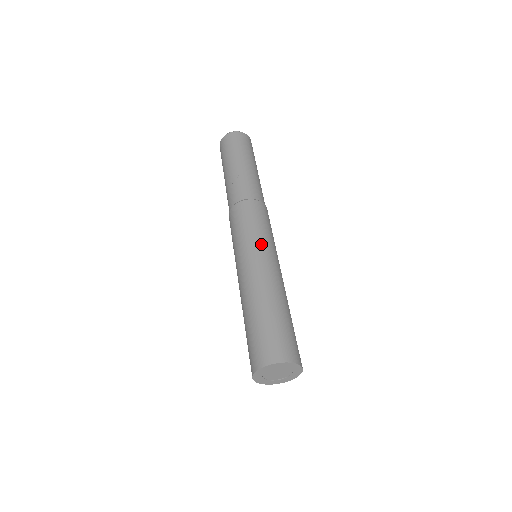
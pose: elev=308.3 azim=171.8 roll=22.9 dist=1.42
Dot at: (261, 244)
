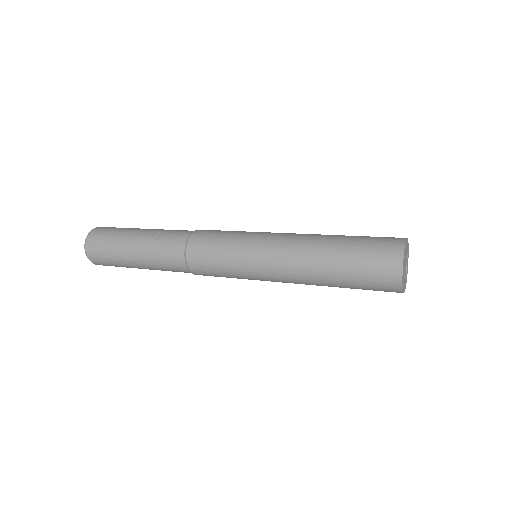
Dot at: (256, 233)
